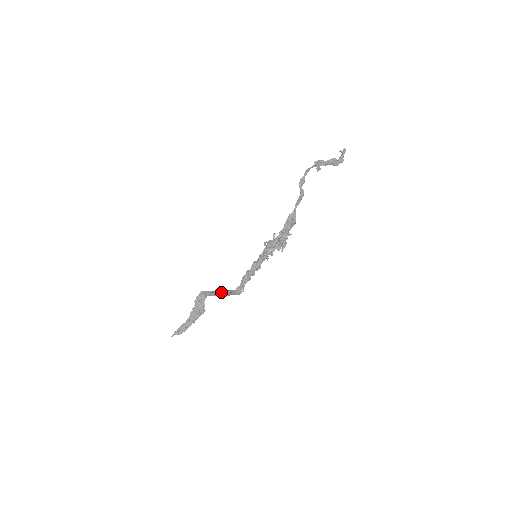
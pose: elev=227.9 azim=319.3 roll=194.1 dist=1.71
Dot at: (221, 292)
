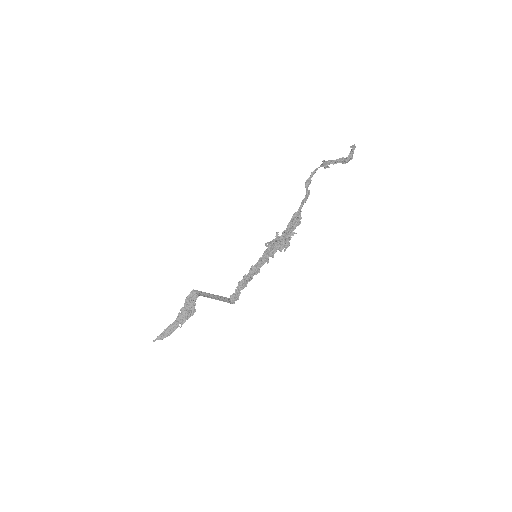
Dot at: (214, 296)
